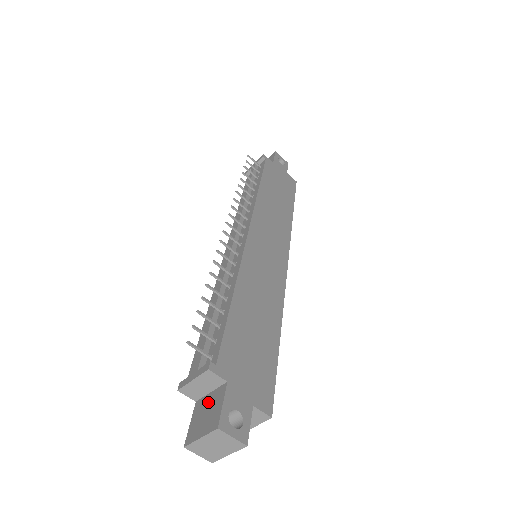
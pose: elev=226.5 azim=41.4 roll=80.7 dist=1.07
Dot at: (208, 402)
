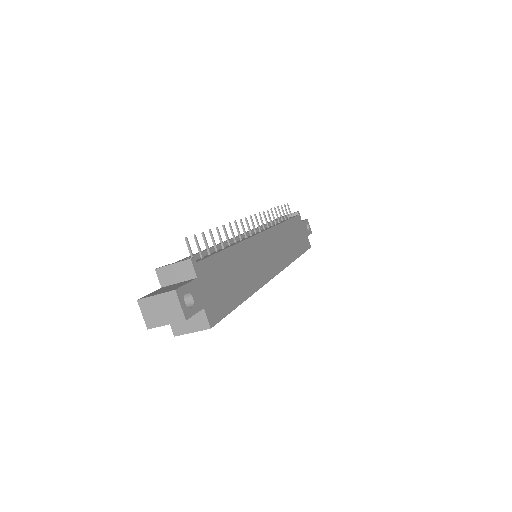
Dot at: (173, 285)
